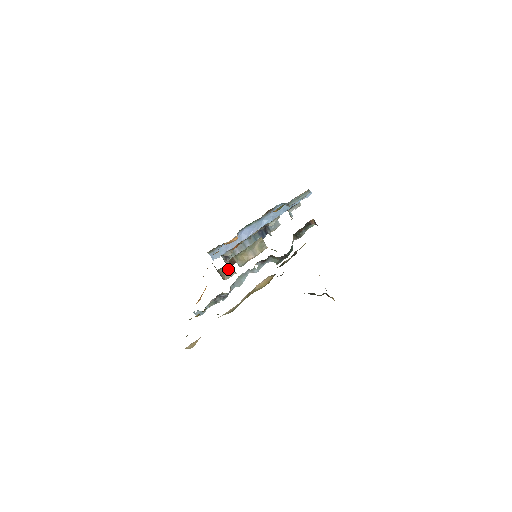
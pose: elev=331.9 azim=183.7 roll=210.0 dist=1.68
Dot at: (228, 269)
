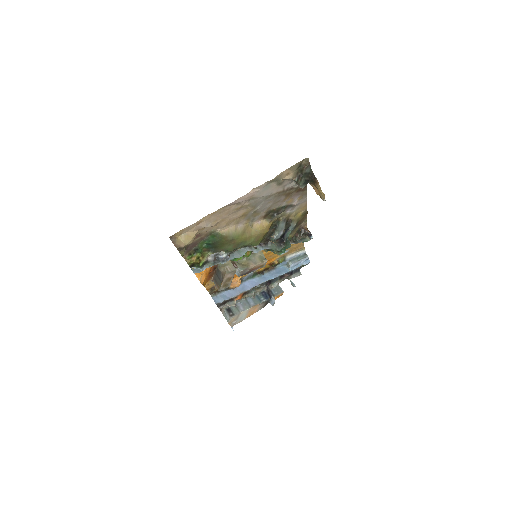
Dot at: (229, 265)
